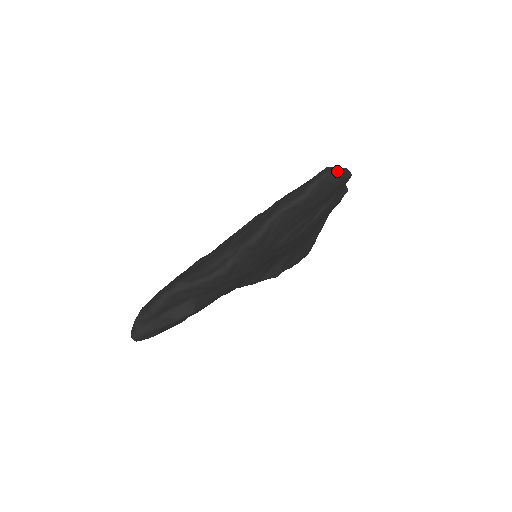
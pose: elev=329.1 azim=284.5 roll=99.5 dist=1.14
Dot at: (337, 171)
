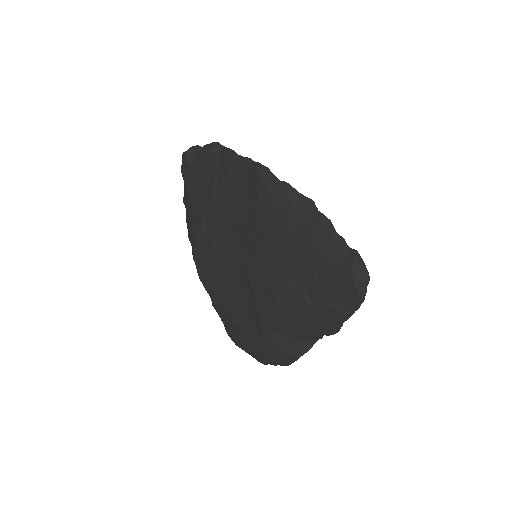
Dot at: occluded
